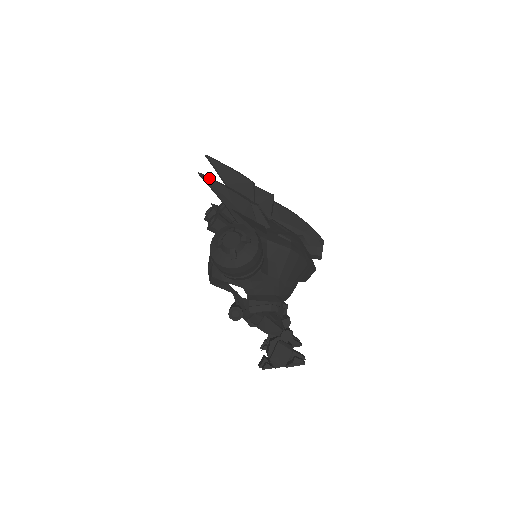
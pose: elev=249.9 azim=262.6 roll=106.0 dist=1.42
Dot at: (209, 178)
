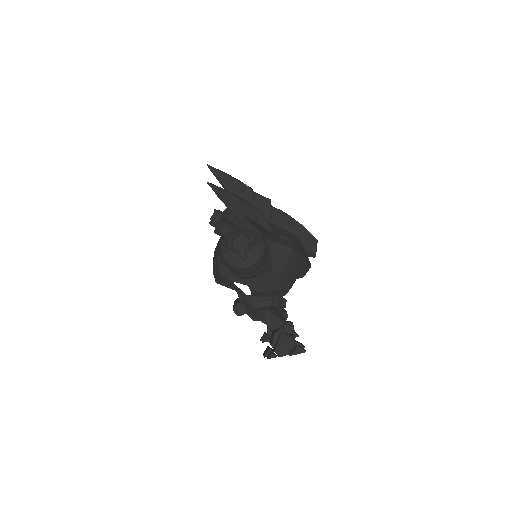
Dot at: (217, 187)
